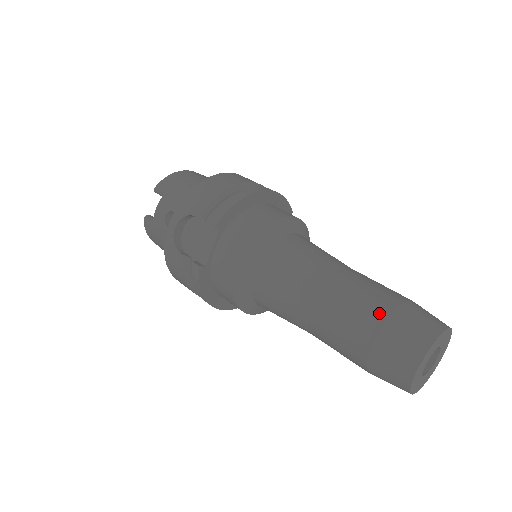
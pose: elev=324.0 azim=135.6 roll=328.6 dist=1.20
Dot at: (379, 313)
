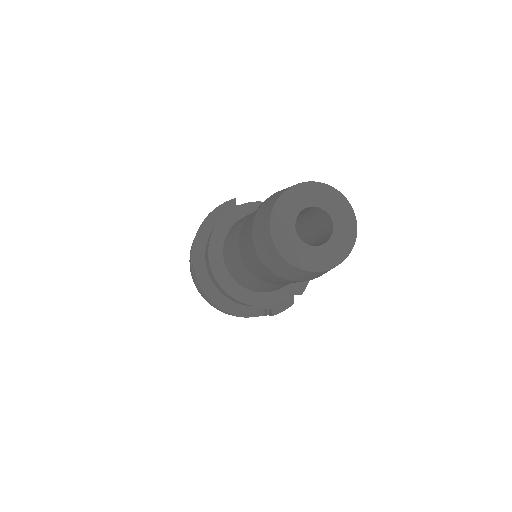
Dot at: occluded
